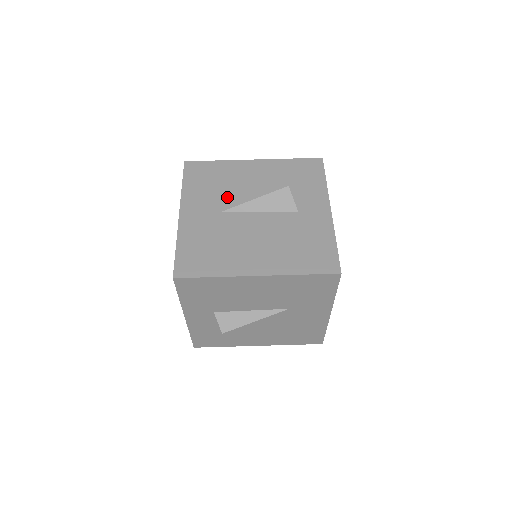
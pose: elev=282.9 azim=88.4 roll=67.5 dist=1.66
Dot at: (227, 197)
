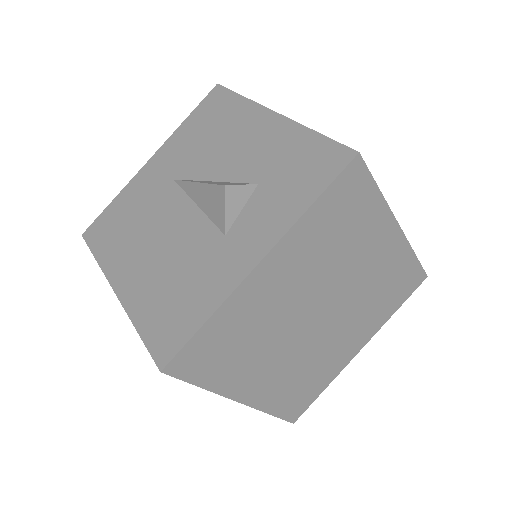
Dot at: (196, 161)
